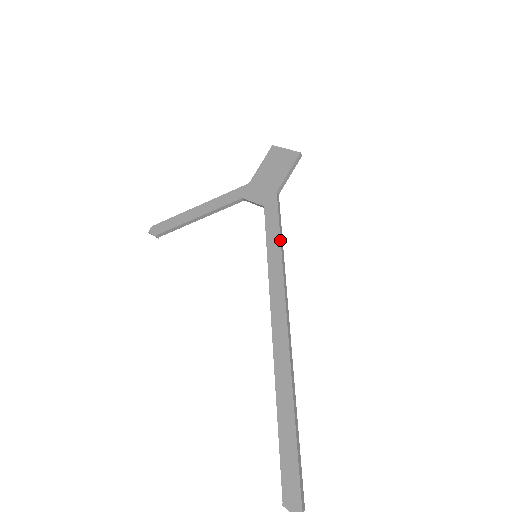
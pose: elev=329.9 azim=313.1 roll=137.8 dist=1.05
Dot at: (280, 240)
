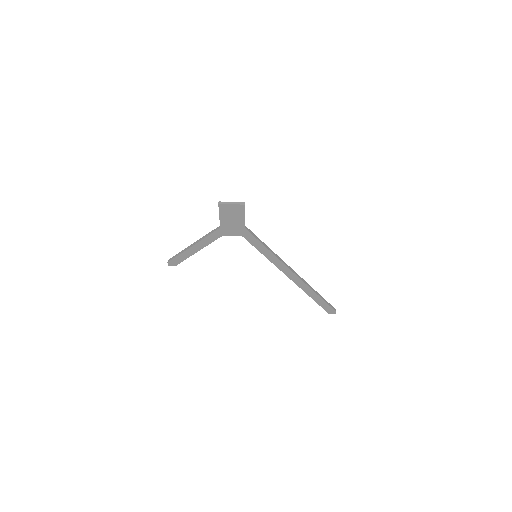
Dot at: (267, 248)
